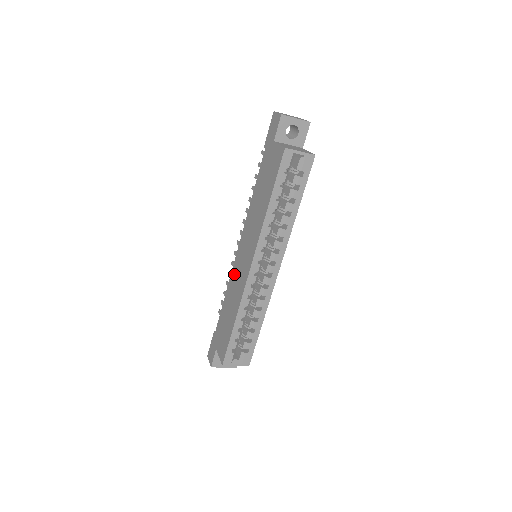
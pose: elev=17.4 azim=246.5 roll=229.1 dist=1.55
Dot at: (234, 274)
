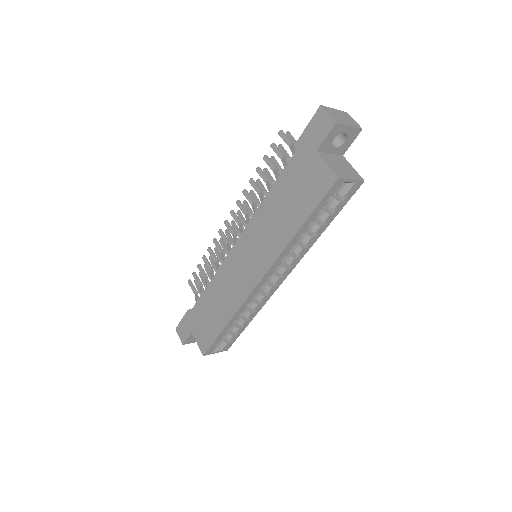
Dot at: (227, 271)
